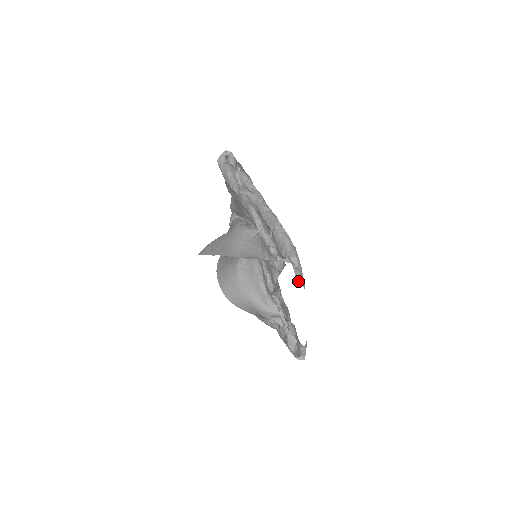
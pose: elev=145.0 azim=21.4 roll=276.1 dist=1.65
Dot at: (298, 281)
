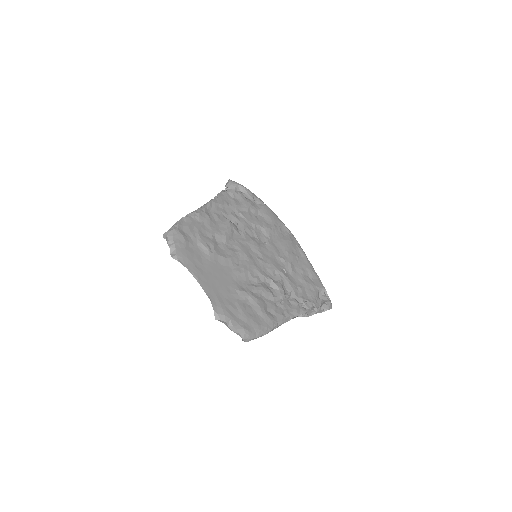
Dot at: (173, 255)
